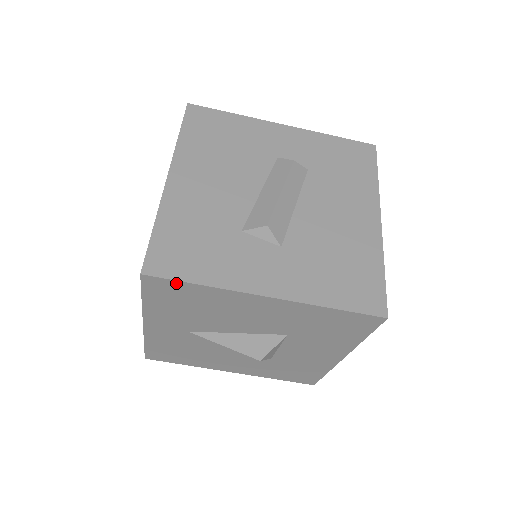
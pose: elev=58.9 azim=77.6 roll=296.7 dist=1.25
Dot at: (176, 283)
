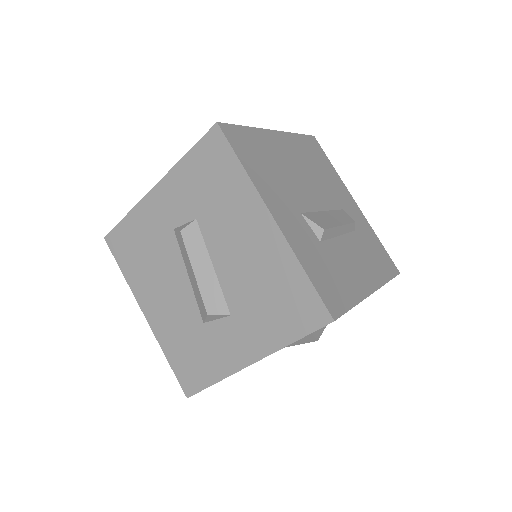
Dot at: occluded
